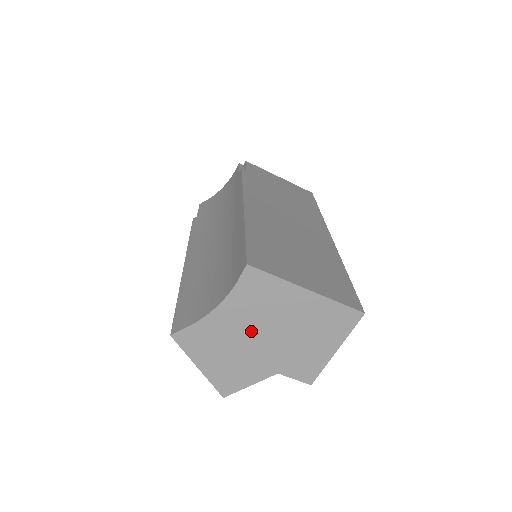
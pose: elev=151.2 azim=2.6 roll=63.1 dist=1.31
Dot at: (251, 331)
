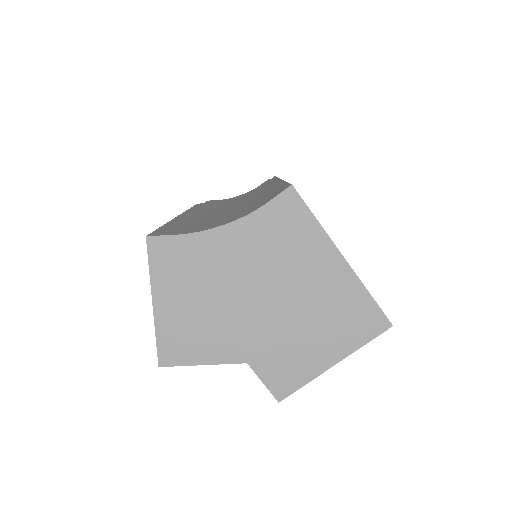
Dot at: (247, 281)
